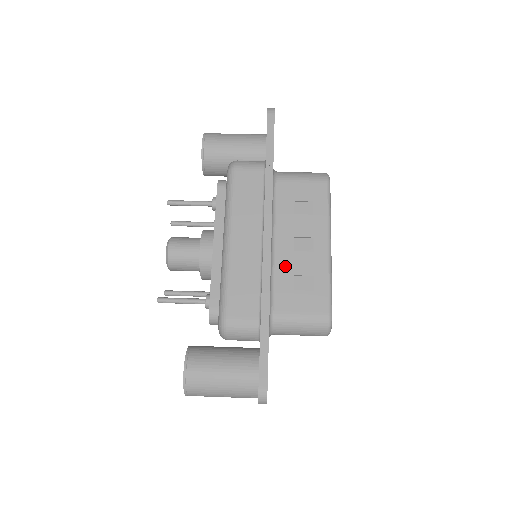
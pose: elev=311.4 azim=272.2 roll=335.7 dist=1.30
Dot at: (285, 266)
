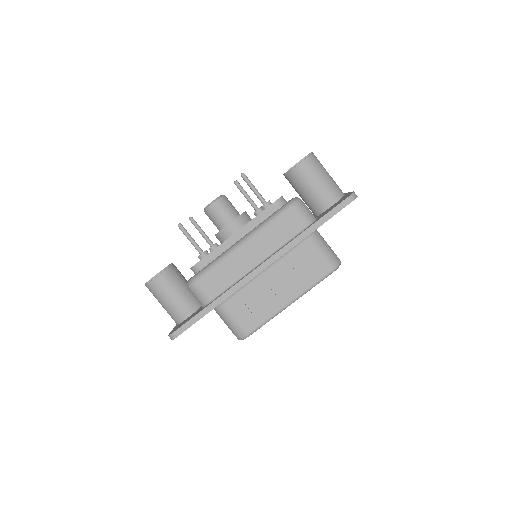
Dot at: (255, 288)
